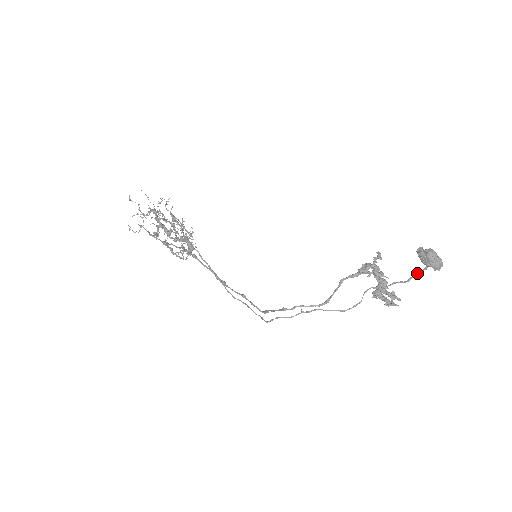
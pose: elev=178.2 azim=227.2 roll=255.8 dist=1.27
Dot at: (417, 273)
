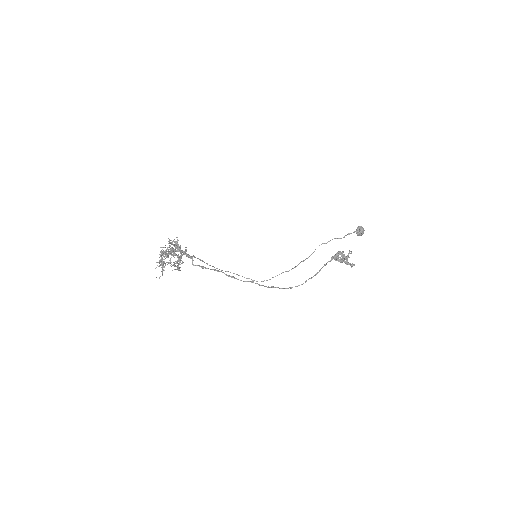
Dot at: occluded
